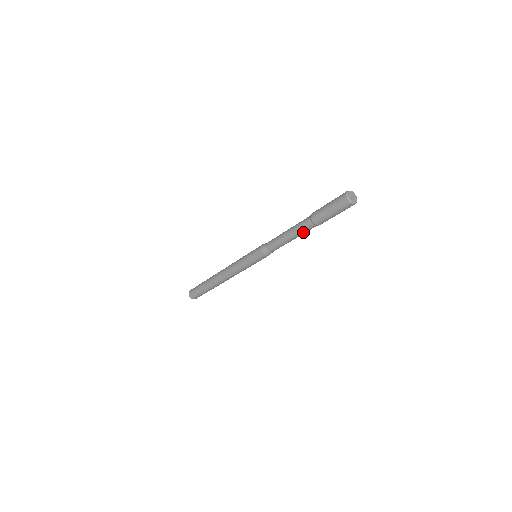
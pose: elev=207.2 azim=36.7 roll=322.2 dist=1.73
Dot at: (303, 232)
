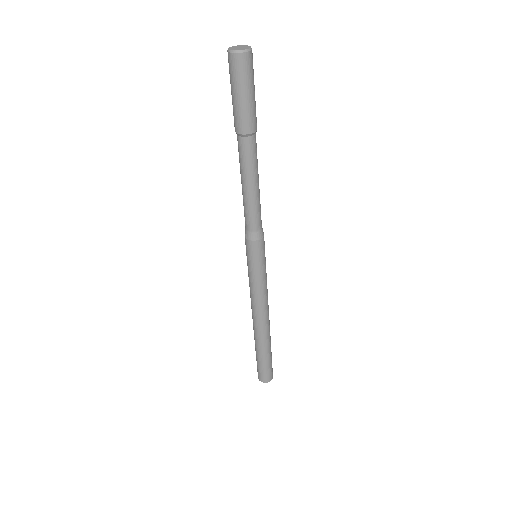
Dot at: (247, 163)
